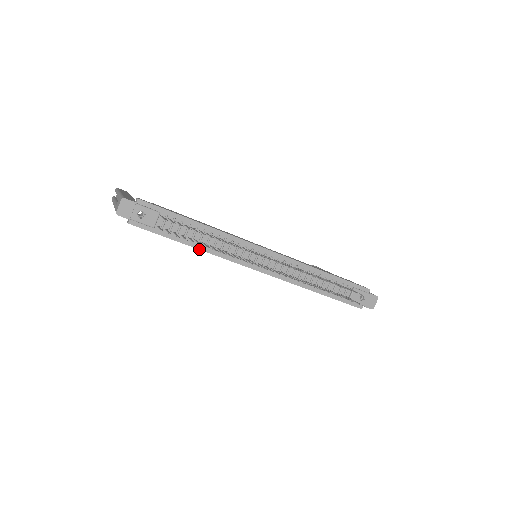
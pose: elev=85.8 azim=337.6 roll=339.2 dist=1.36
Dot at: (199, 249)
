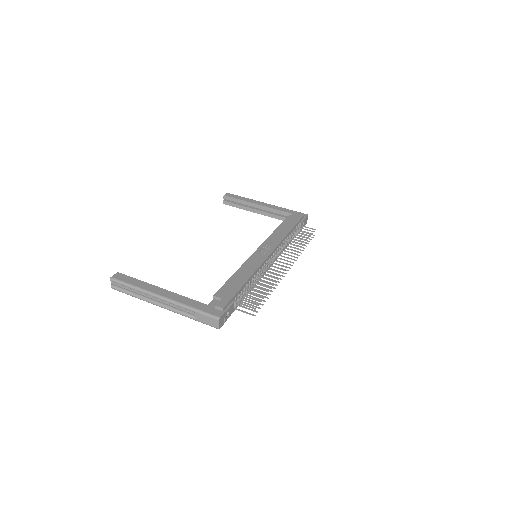
Dot at: occluded
